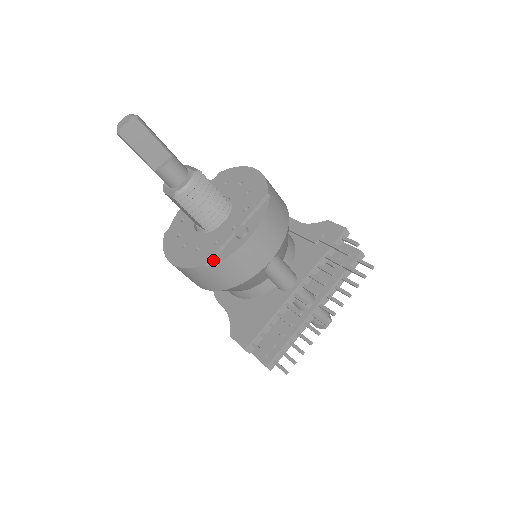
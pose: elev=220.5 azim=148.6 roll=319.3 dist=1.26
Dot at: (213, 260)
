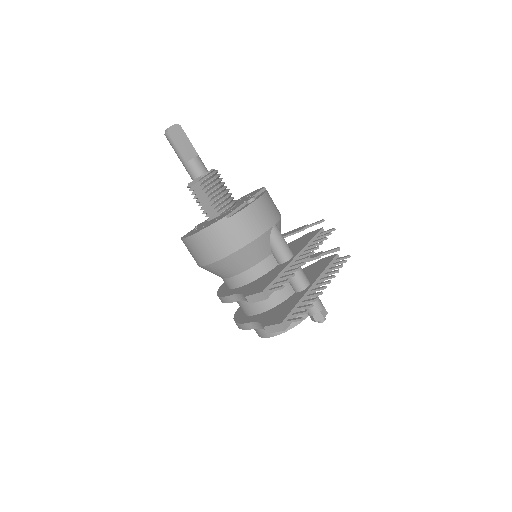
Dot at: (232, 215)
